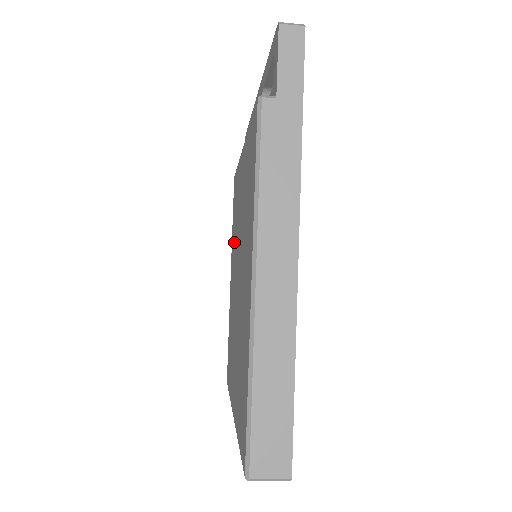
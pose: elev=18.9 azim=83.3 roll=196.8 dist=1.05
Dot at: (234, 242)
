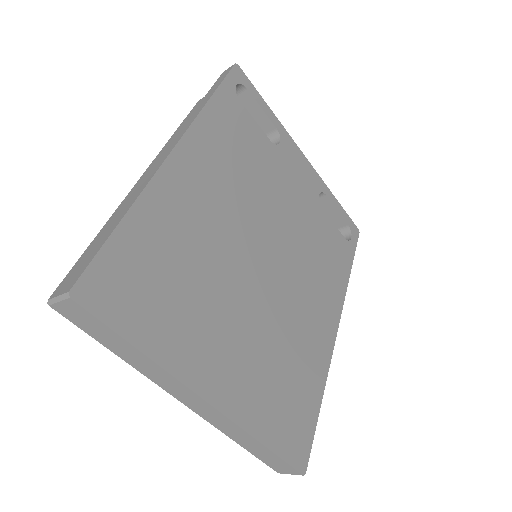
Dot at: occluded
